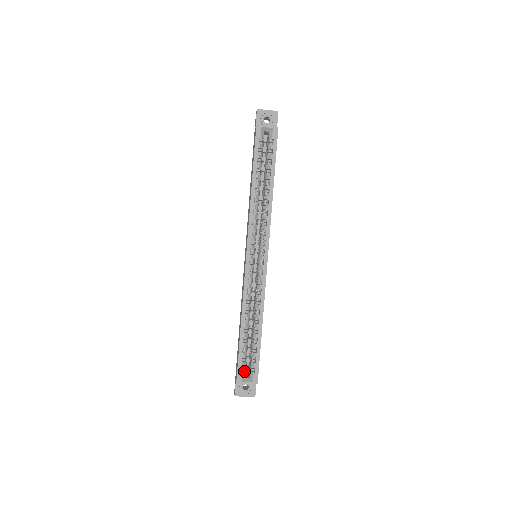
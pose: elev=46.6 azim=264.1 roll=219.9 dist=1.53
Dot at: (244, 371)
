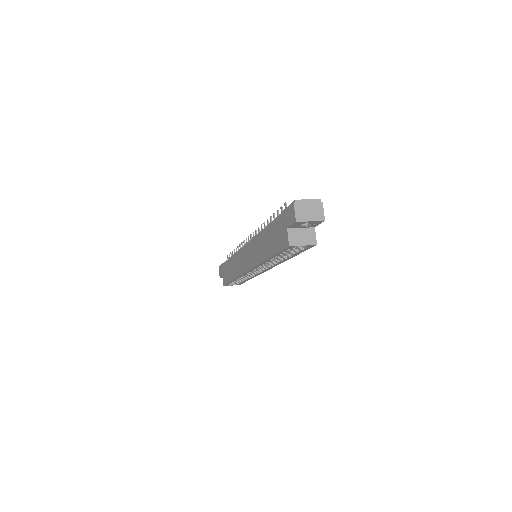
Dot at: occluded
